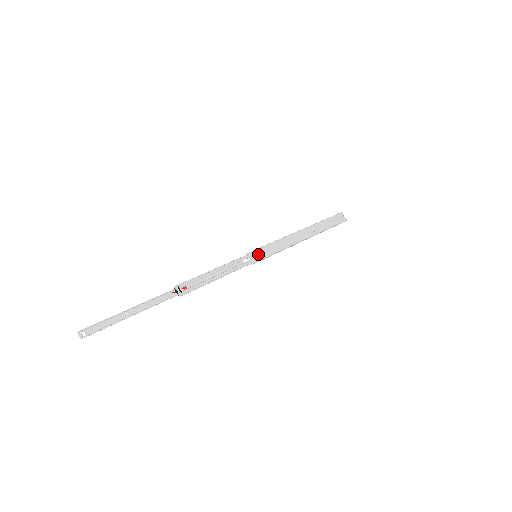
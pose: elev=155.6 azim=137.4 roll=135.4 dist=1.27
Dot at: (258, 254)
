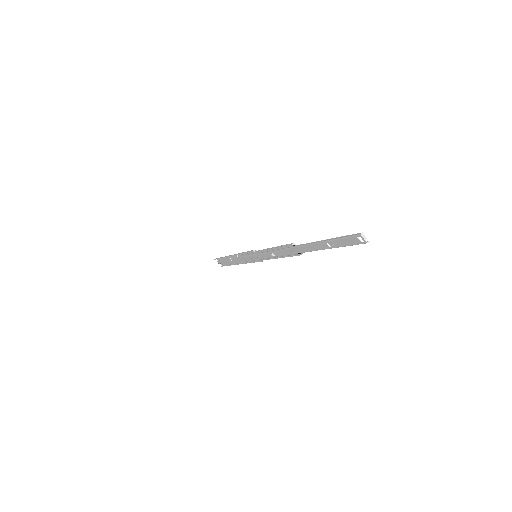
Dot at: (254, 255)
